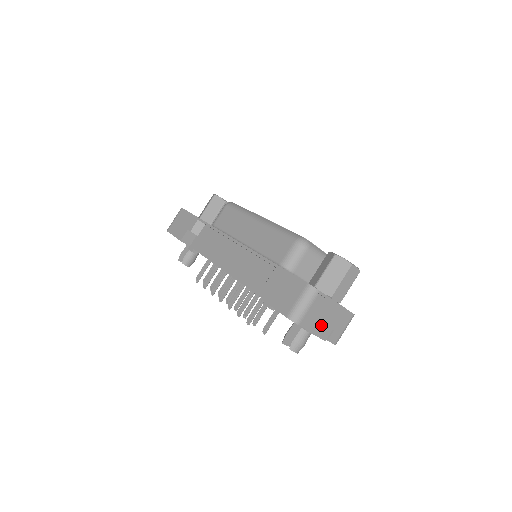
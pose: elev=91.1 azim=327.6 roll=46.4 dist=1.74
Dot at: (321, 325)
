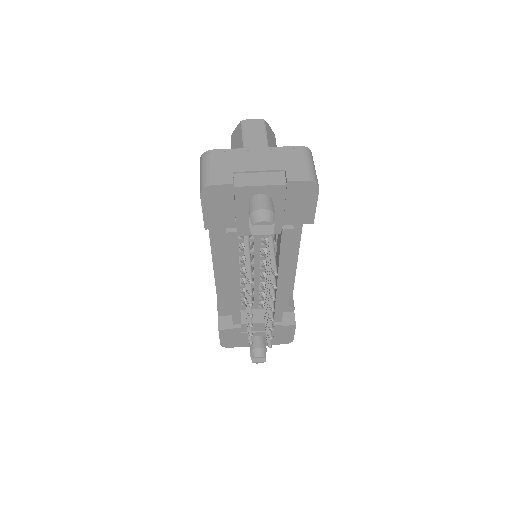
Dot at: (257, 175)
